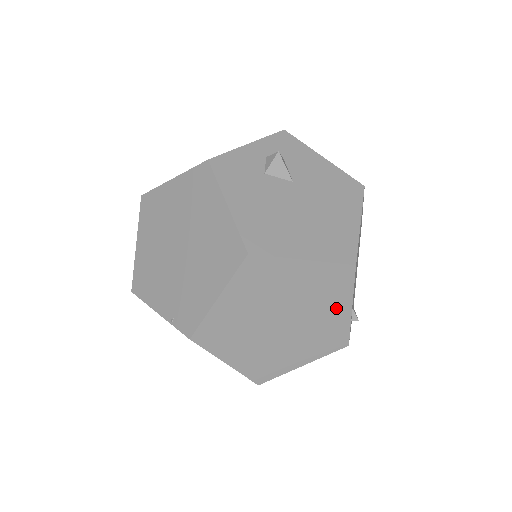
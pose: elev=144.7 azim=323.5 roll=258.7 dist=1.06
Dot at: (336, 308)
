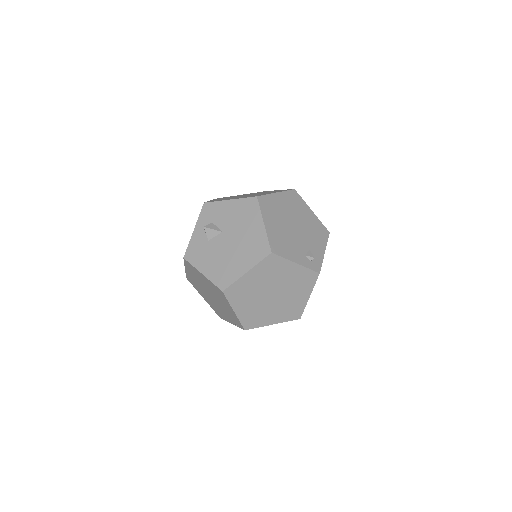
Dot at: (289, 270)
